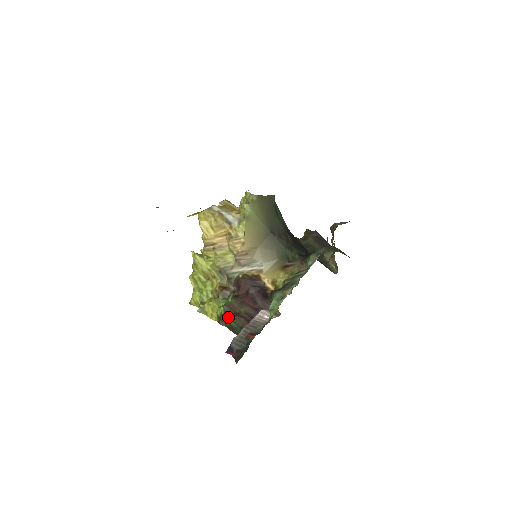
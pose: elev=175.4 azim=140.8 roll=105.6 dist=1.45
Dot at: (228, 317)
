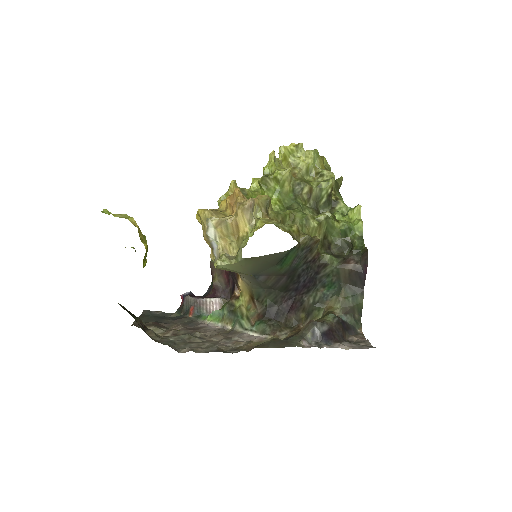
Dot at: occluded
